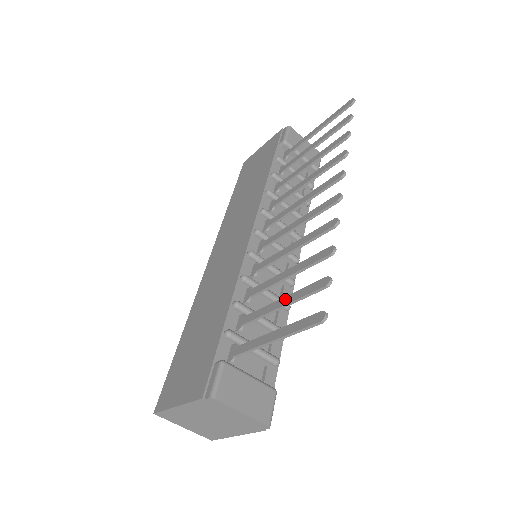
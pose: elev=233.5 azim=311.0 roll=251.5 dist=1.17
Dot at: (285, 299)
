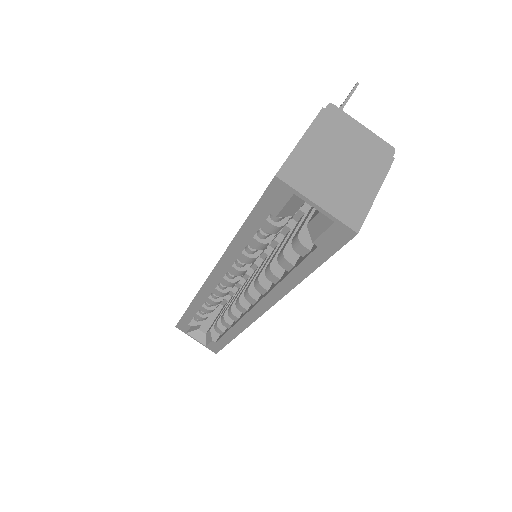
Dot at: occluded
